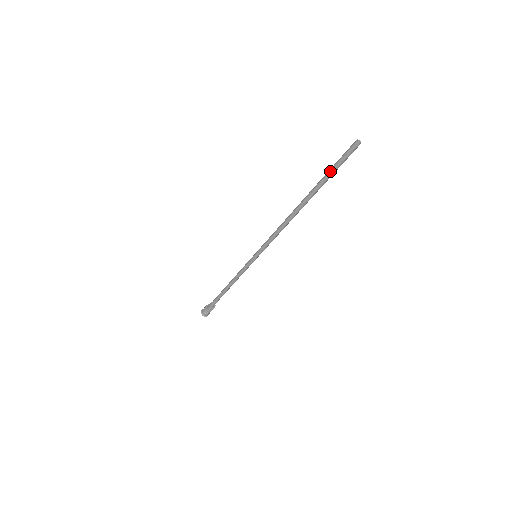
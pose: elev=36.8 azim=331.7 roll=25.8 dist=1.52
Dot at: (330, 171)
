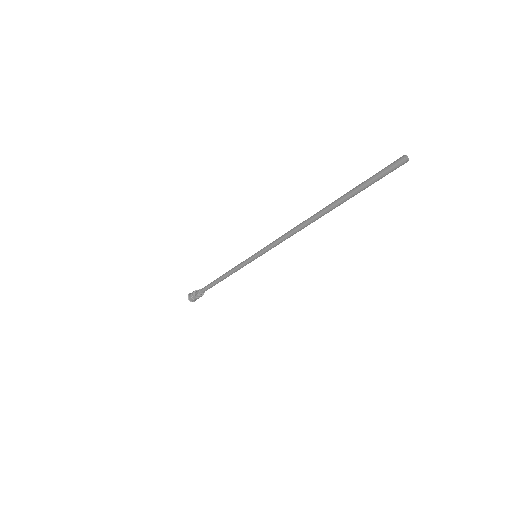
Dot at: (362, 185)
